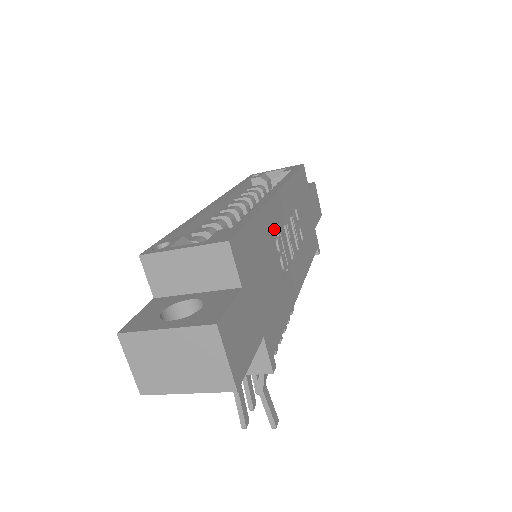
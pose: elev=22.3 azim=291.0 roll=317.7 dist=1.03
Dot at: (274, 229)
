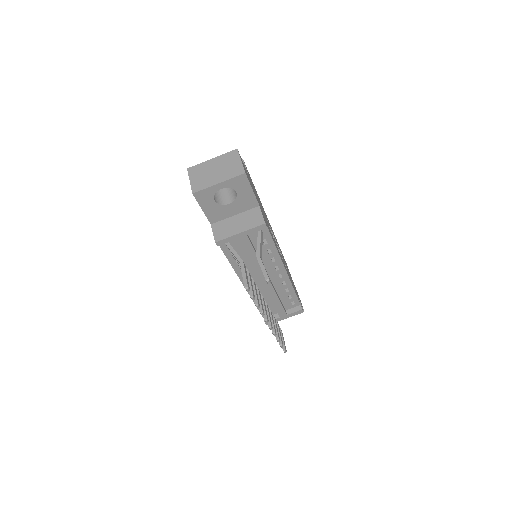
Dot at: (266, 217)
